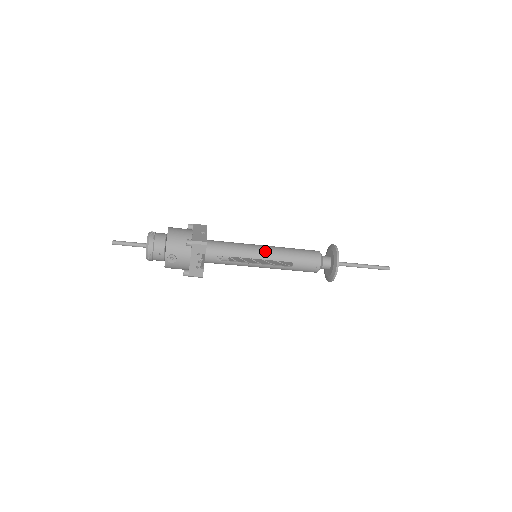
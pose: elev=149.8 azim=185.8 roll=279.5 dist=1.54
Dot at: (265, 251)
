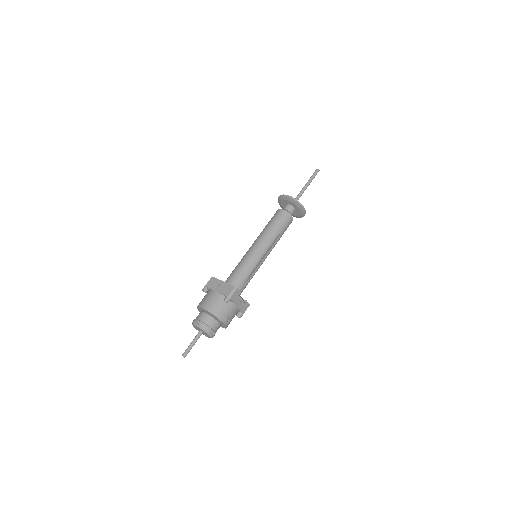
Dot at: (260, 248)
